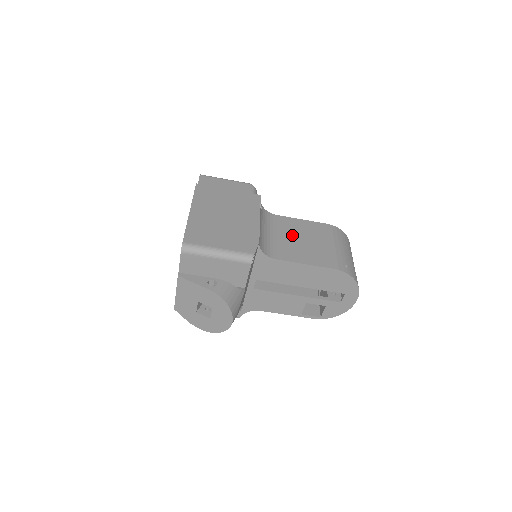
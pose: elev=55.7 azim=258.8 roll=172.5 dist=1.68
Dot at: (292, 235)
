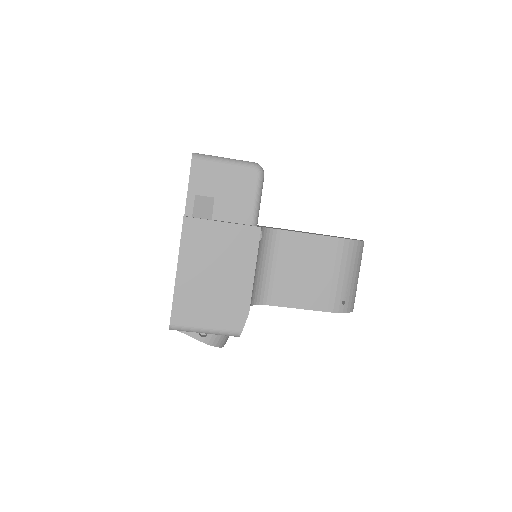
Dot at: (293, 264)
